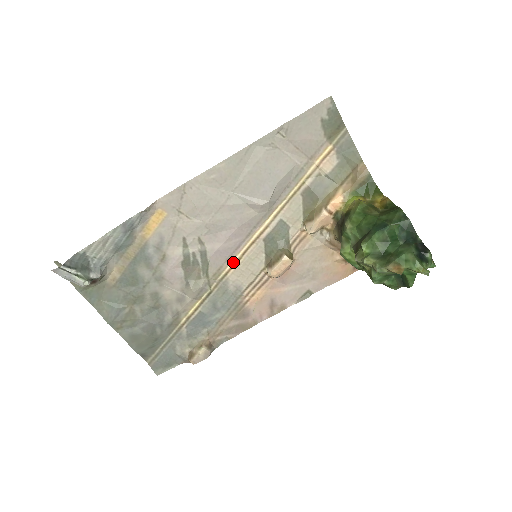
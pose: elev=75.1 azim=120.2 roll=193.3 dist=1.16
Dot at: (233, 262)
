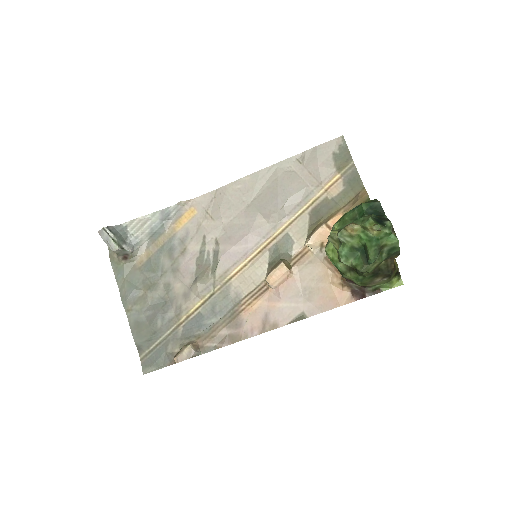
Dot at: (239, 268)
